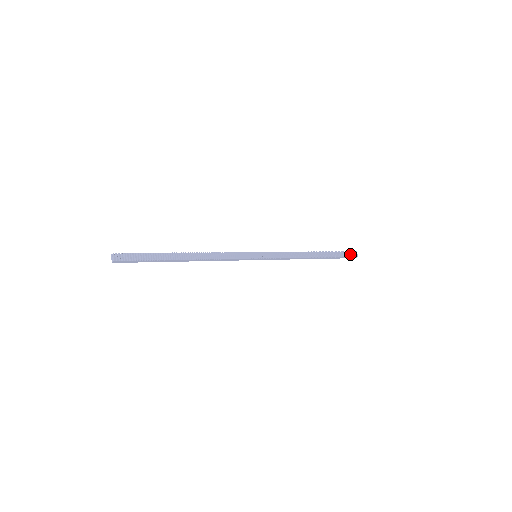
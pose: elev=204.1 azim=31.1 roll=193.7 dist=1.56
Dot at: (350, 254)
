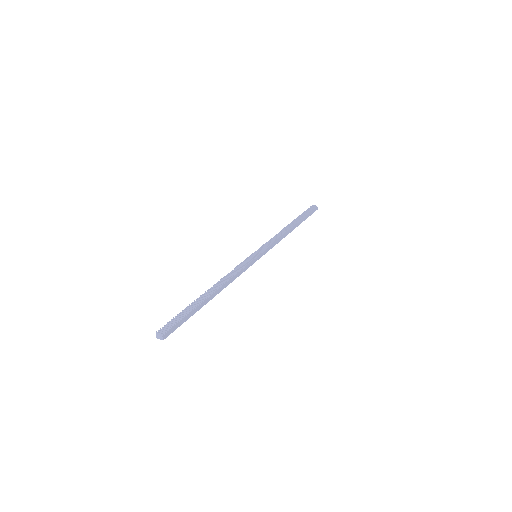
Dot at: (311, 209)
